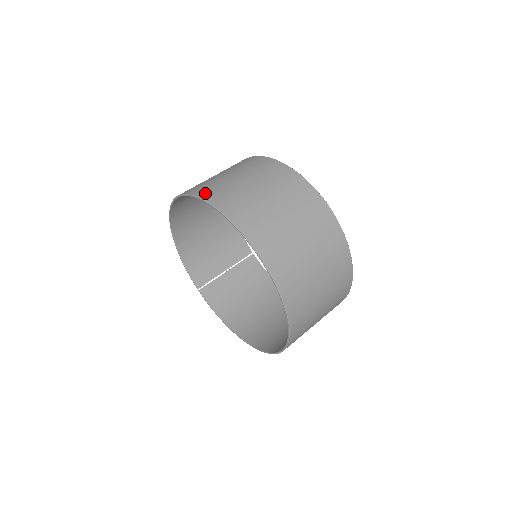
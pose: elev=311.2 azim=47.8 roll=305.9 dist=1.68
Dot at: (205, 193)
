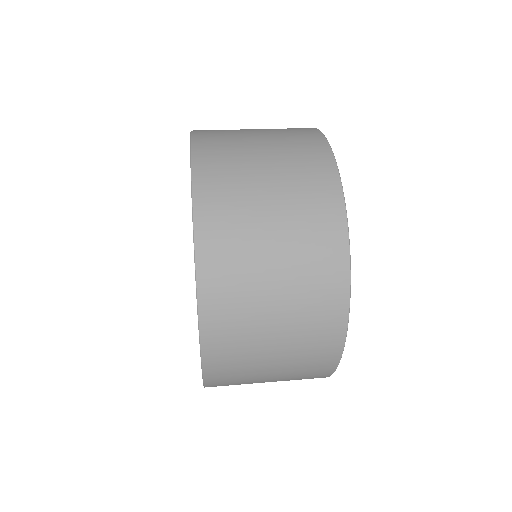
Dot at: (205, 179)
